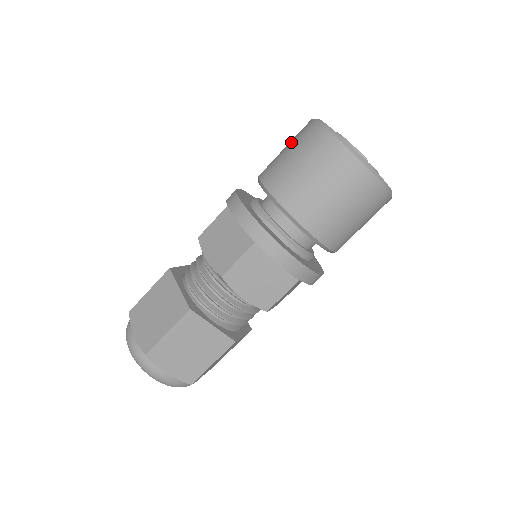
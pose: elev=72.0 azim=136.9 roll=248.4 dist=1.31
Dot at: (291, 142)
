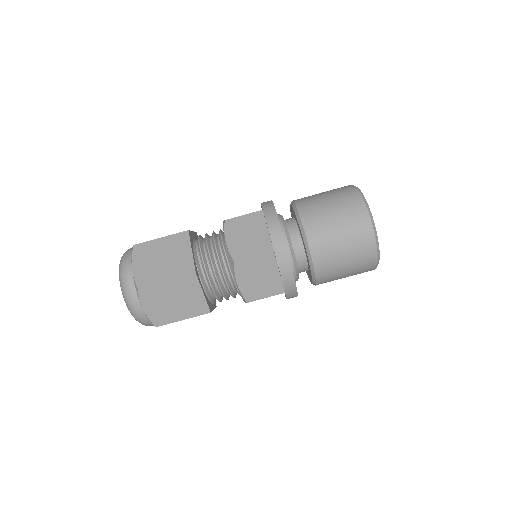
Dot at: occluded
